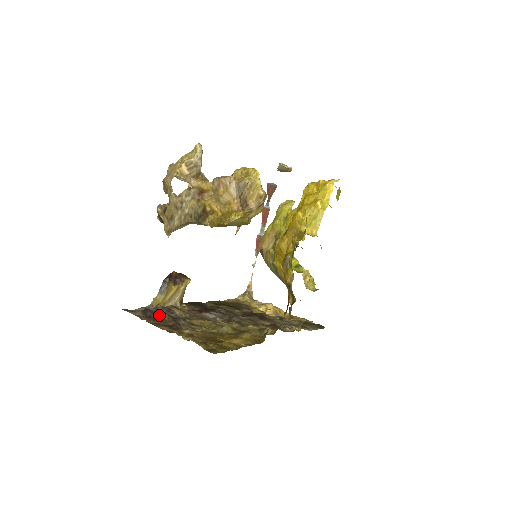
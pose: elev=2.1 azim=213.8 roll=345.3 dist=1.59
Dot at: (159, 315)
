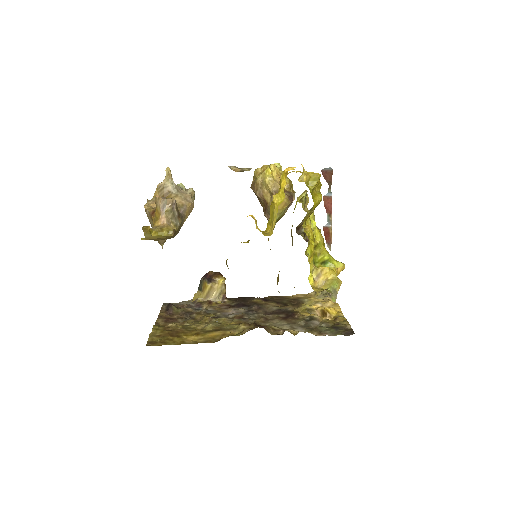
Dot at: (177, 309)
